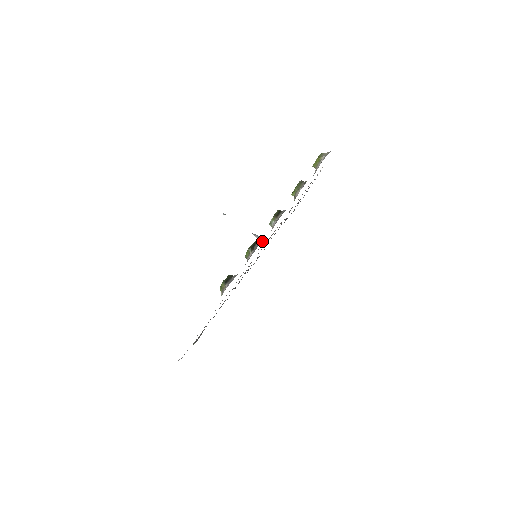
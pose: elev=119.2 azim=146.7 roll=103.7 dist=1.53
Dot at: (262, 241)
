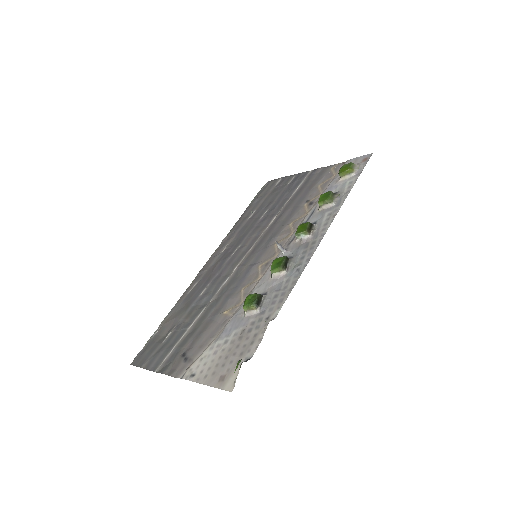
Dot at: (294, 258)
